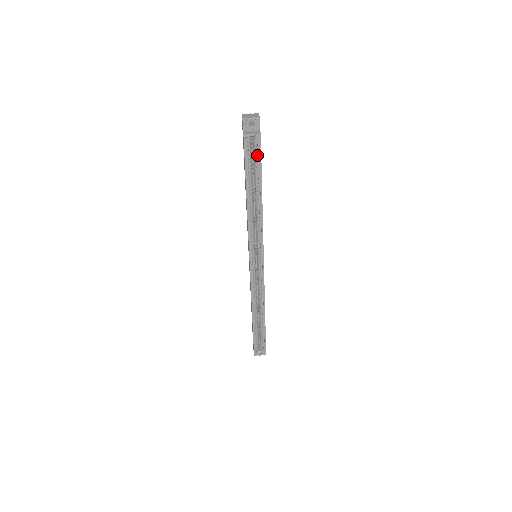
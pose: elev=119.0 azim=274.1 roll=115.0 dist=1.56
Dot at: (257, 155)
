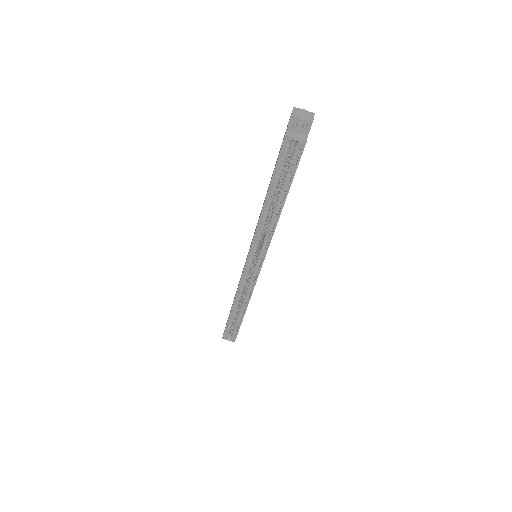
Dot at: (293, 163)
